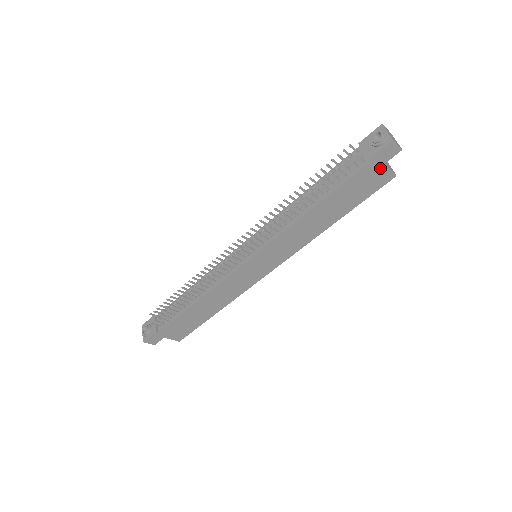
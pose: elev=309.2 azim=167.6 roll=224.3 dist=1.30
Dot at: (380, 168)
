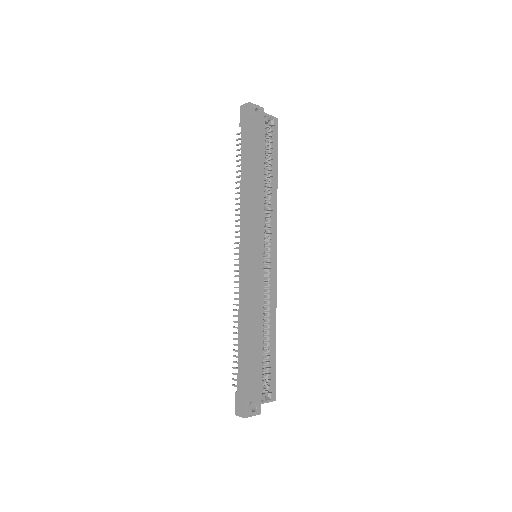
Dot at: (250, 122)
